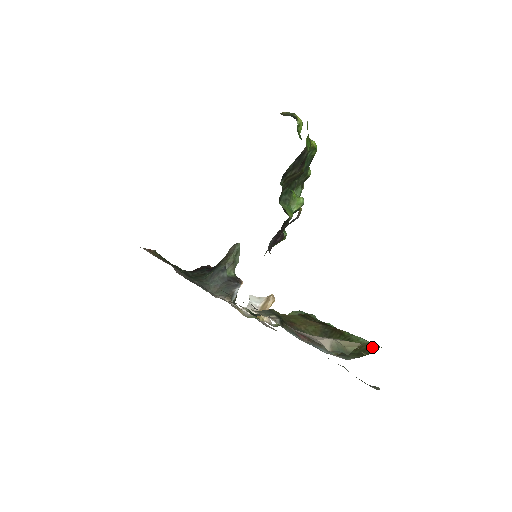
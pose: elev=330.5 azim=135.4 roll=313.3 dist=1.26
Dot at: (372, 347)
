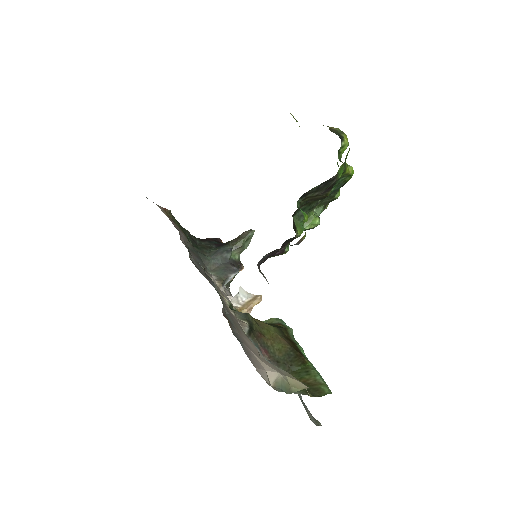
Dot at: (323, 390)
